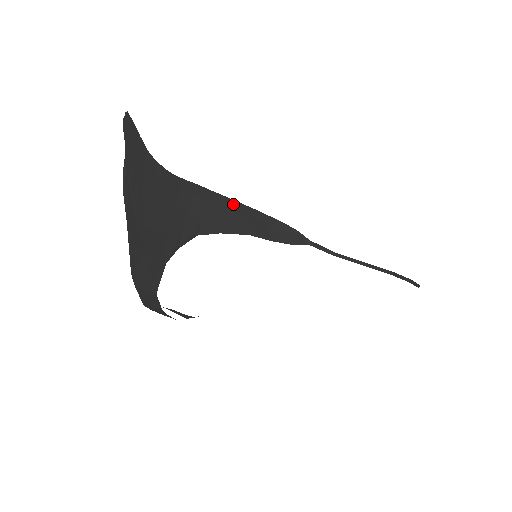
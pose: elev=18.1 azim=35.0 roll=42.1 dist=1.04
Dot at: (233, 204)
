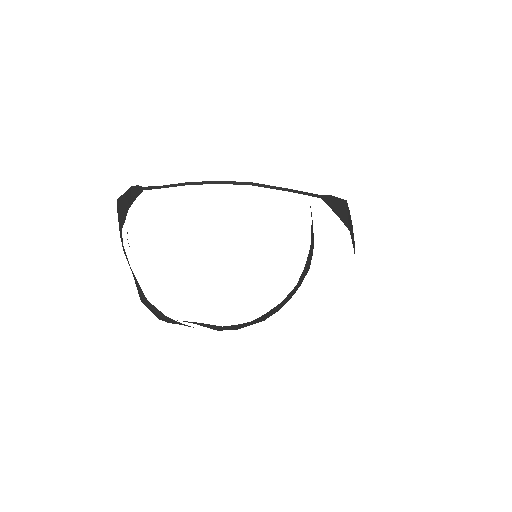
Dot at: (124, 196)
